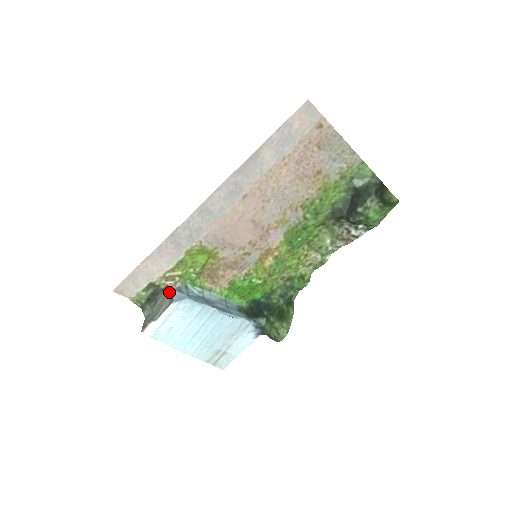
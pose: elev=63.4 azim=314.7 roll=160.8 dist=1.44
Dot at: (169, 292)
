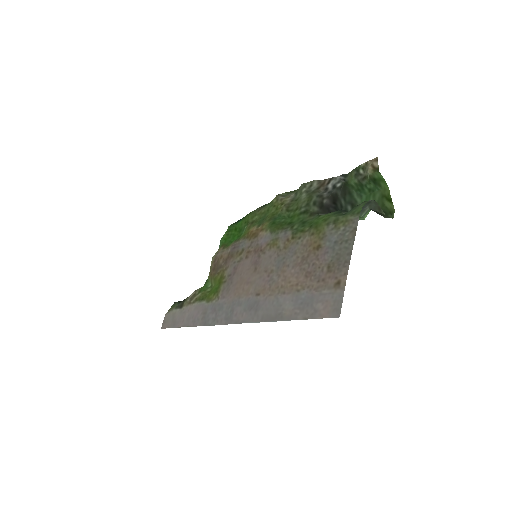
Dot at: occluded
